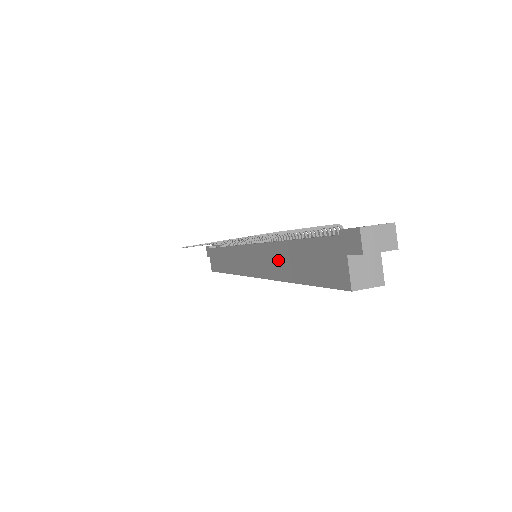
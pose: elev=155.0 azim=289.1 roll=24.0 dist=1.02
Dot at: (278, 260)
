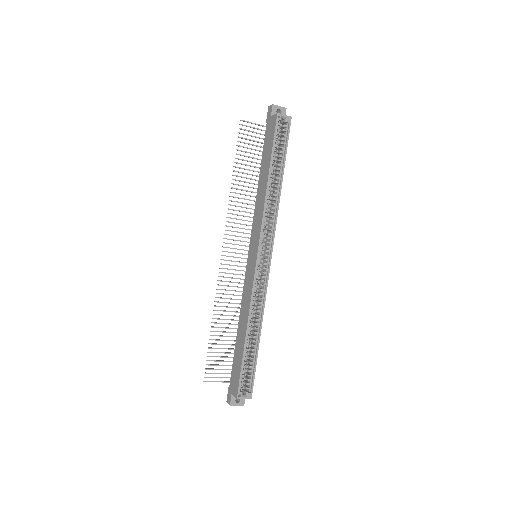
Dot at: (260, 197)
